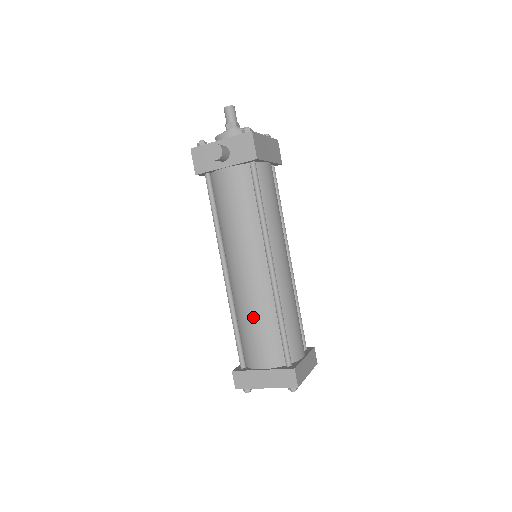
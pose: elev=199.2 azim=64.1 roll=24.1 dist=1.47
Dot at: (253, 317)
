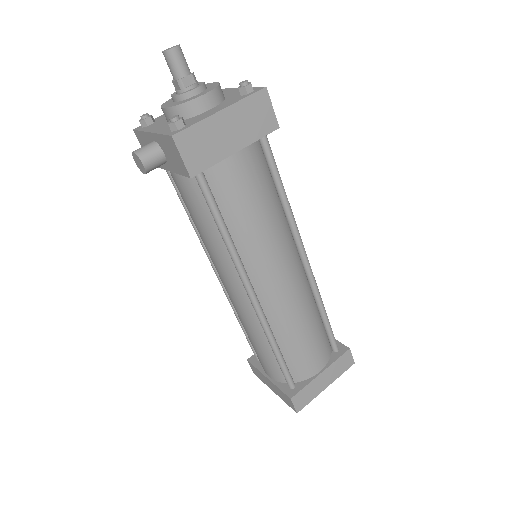
Dot at: (248, 333)
